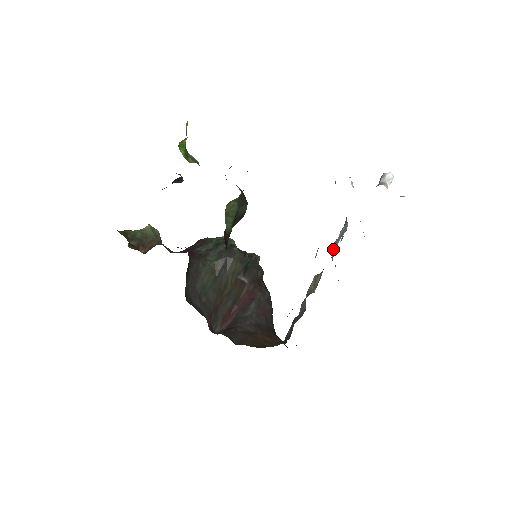
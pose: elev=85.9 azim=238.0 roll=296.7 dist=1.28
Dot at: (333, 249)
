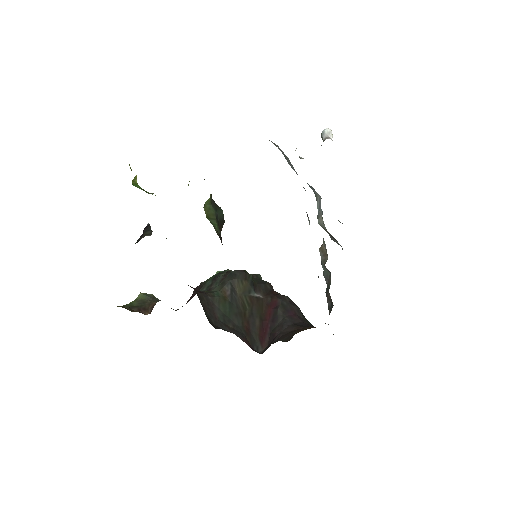
Dot at: (320, 220)
